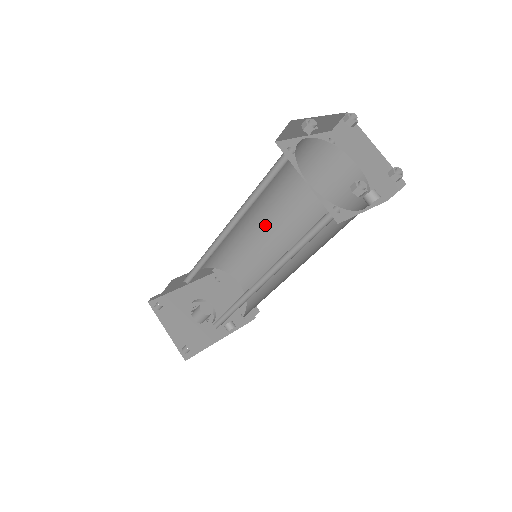
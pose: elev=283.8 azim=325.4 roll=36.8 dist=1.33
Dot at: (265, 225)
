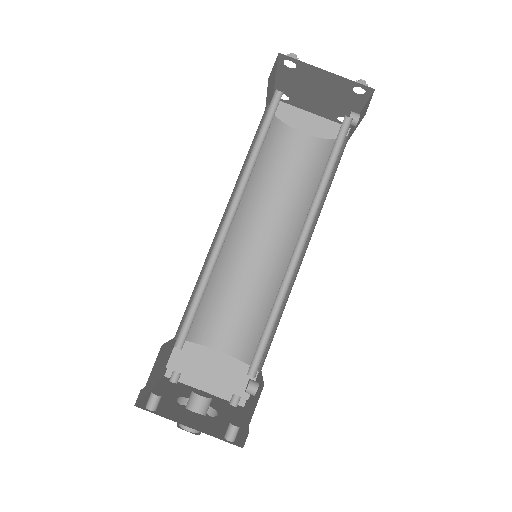
Dot at: (233, 241)
